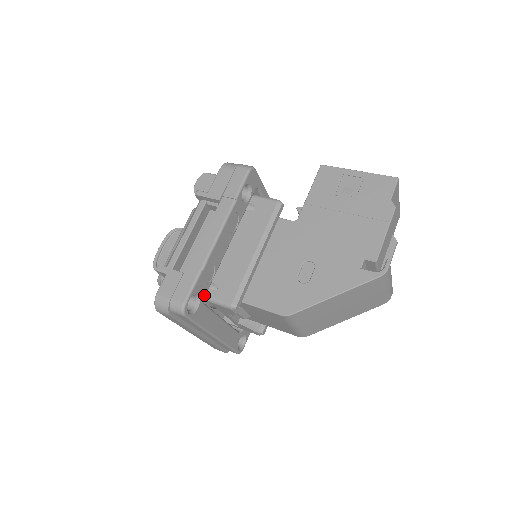
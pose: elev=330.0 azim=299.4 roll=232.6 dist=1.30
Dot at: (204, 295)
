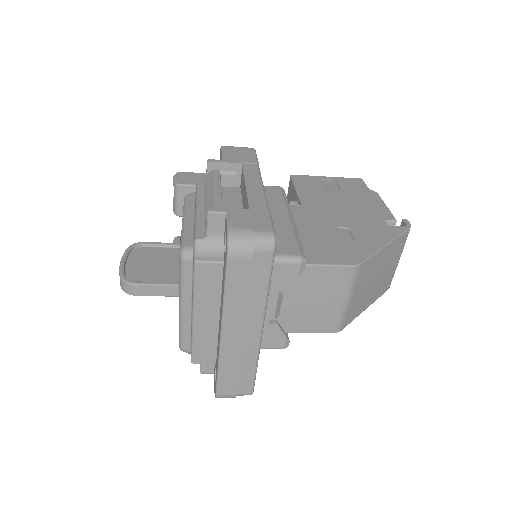
Dot at: occluded
